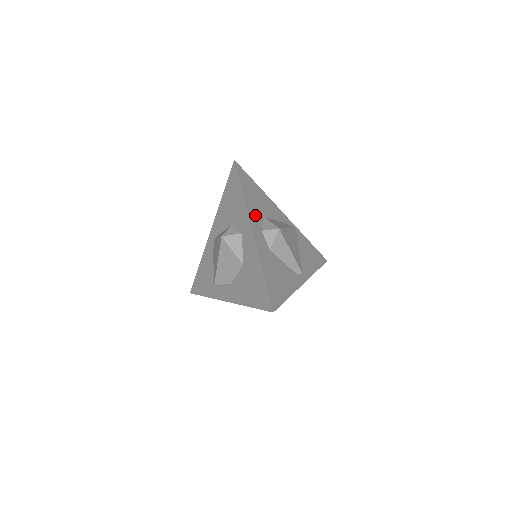
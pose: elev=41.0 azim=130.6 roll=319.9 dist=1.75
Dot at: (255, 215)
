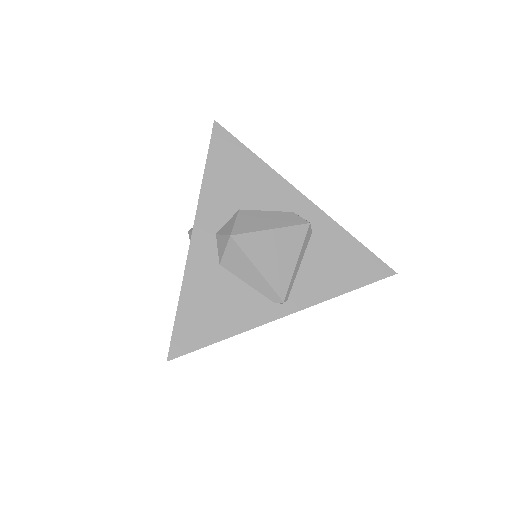
Dot at: (215, 209)
